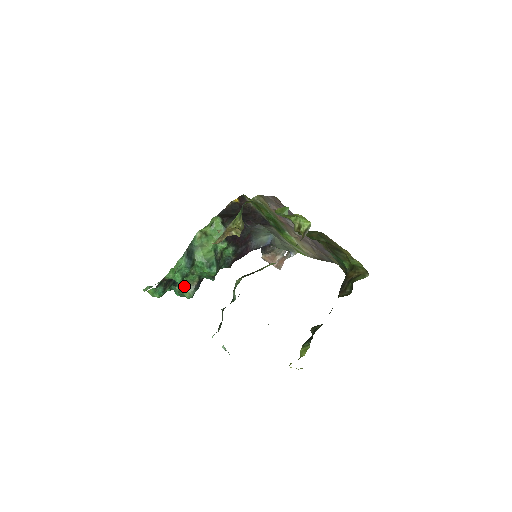
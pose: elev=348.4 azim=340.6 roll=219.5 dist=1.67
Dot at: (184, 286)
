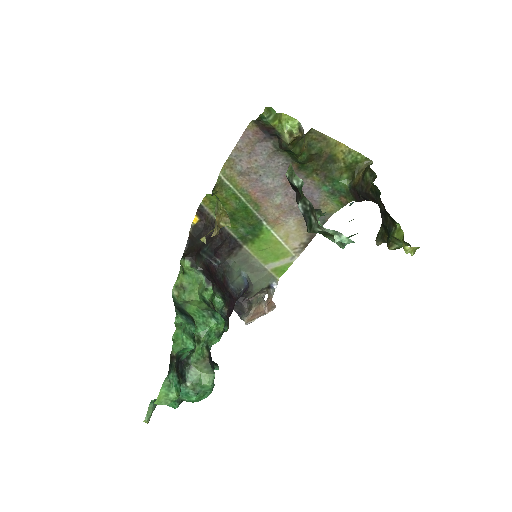
Dot at: (196, 371)
